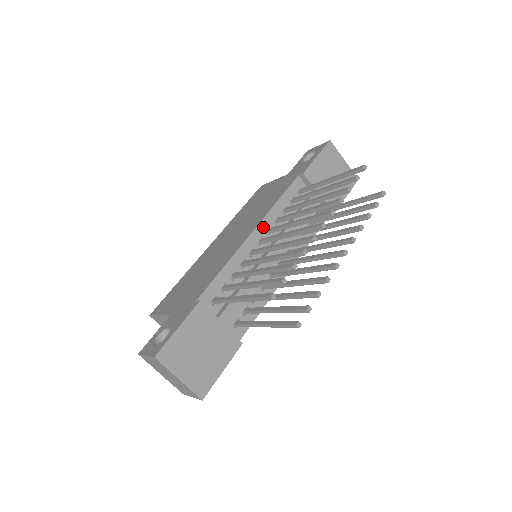
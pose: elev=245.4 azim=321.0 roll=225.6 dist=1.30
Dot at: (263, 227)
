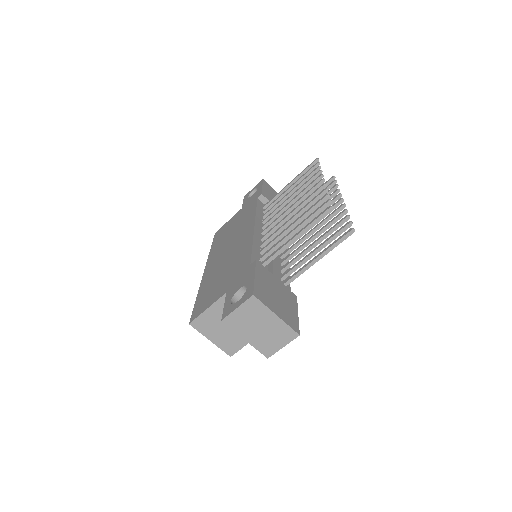
Dot at: (258, 224)
